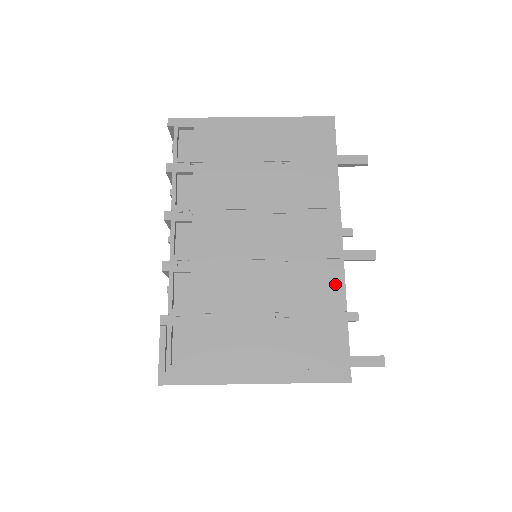
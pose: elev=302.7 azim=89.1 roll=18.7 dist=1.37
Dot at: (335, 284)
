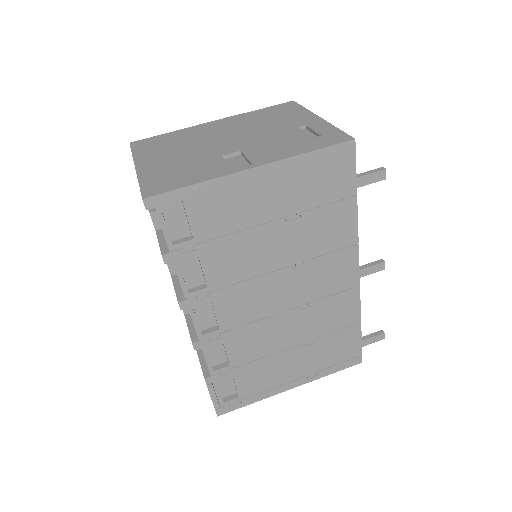
Dot at: (352, 307)
